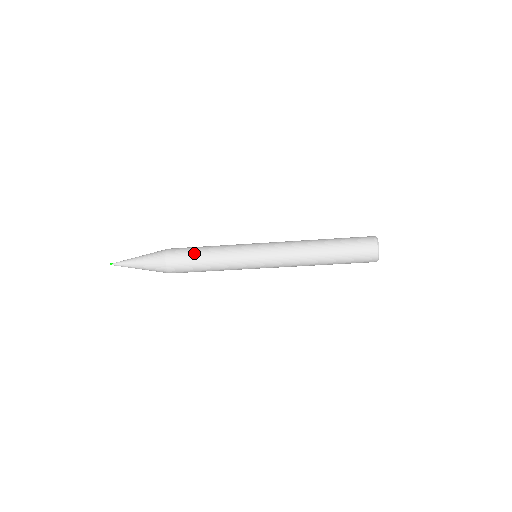
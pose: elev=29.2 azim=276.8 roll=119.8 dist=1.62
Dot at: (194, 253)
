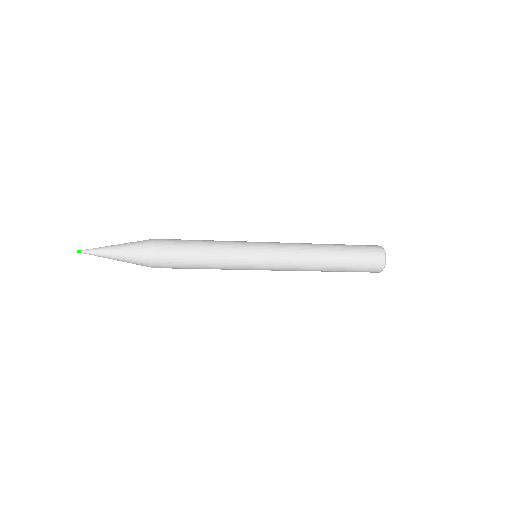
Dot at: (188, 263)
